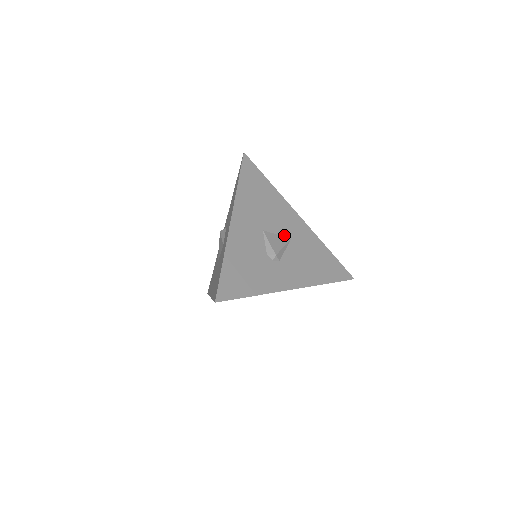
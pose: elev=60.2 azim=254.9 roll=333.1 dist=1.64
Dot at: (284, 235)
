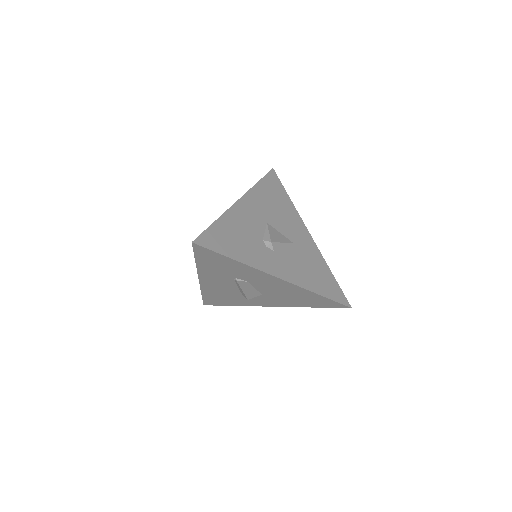
Dot at: (287, 237)
